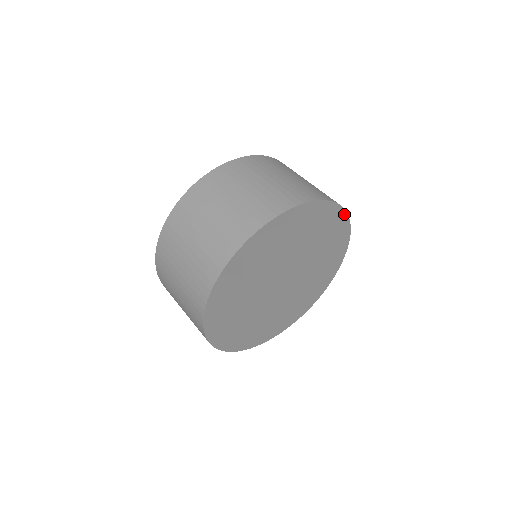
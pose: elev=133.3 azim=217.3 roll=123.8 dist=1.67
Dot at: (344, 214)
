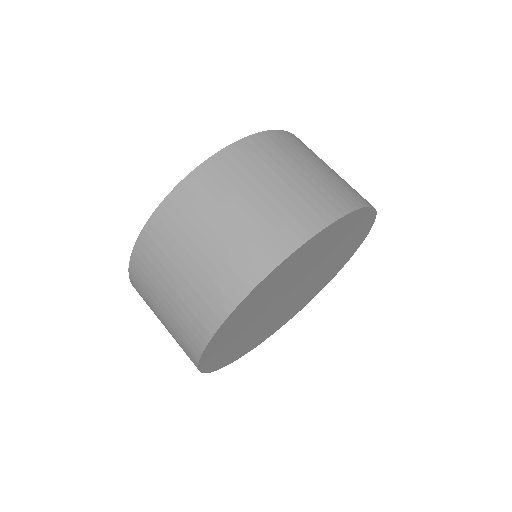
Dot at: (371, 224)
